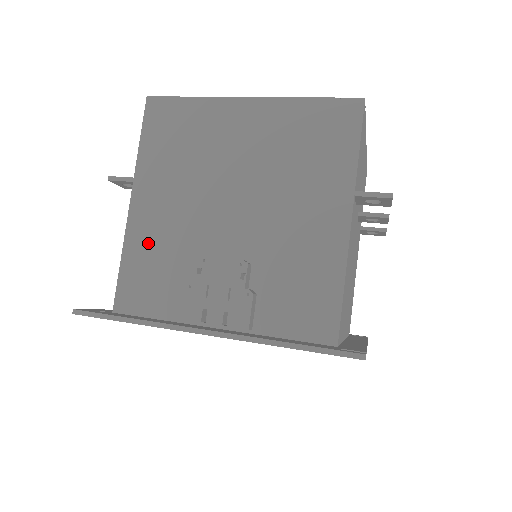
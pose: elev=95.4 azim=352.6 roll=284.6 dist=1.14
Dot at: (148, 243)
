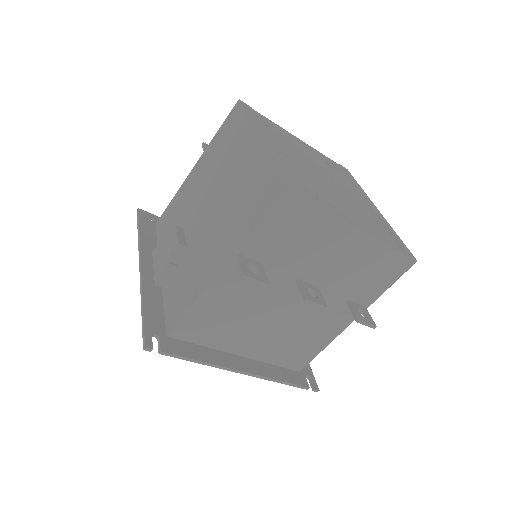
Dot at: (182, 198)
